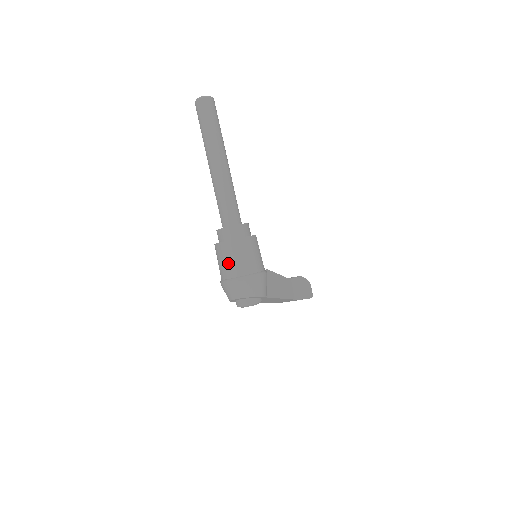
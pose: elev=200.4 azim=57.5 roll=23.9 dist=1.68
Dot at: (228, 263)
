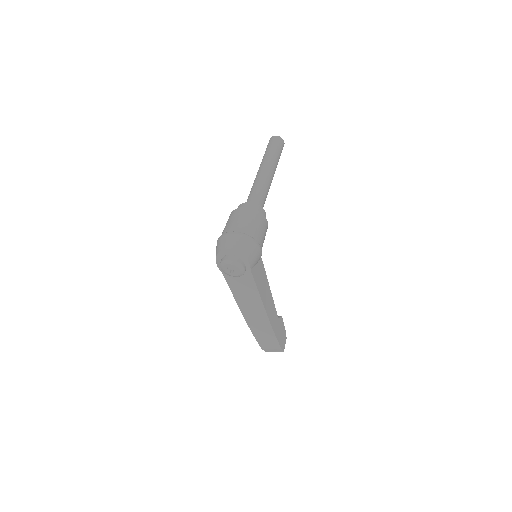
Dot at: (235, 221)
